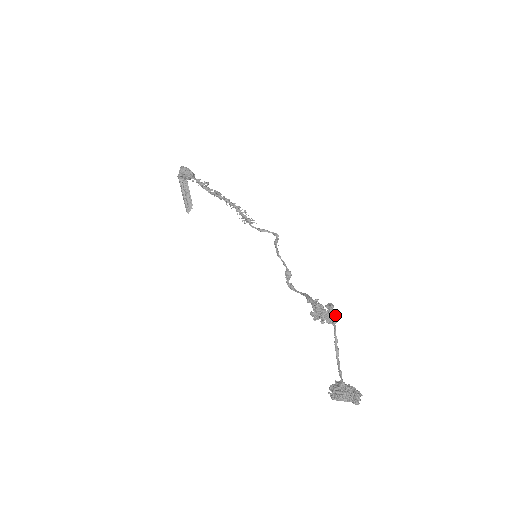
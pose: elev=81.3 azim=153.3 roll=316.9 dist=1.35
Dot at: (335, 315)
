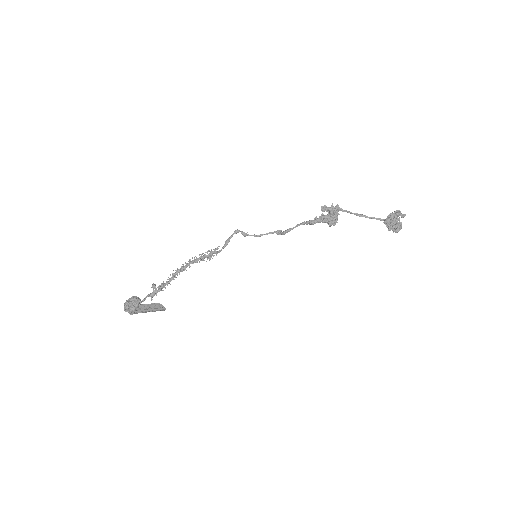
Dot at: (335, 207)
